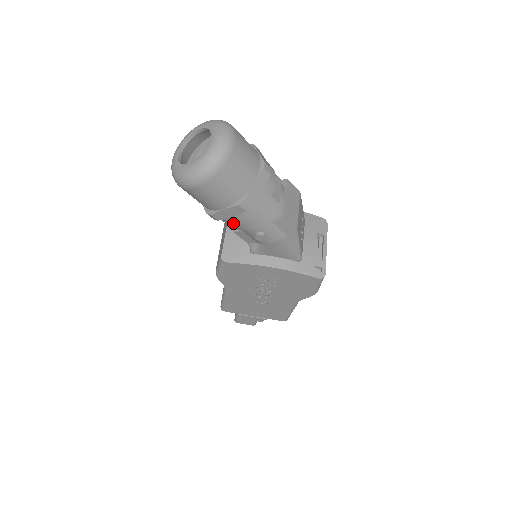
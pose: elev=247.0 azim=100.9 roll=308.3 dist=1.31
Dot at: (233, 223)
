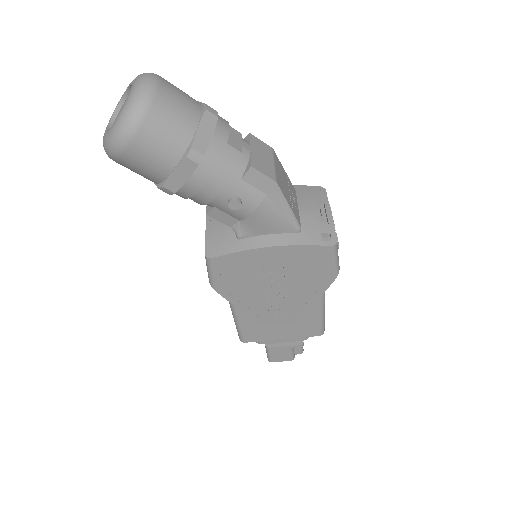
Dot at: (194, 192)
